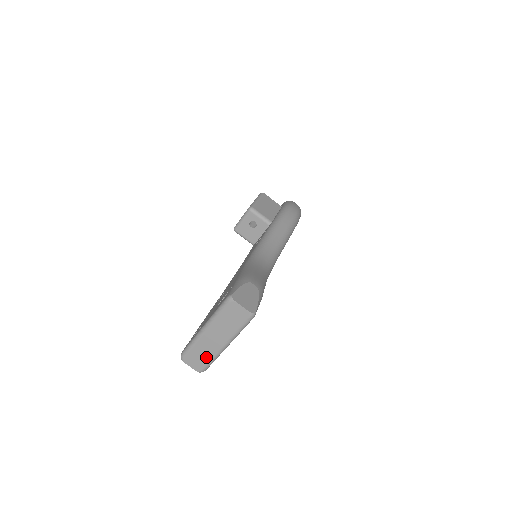
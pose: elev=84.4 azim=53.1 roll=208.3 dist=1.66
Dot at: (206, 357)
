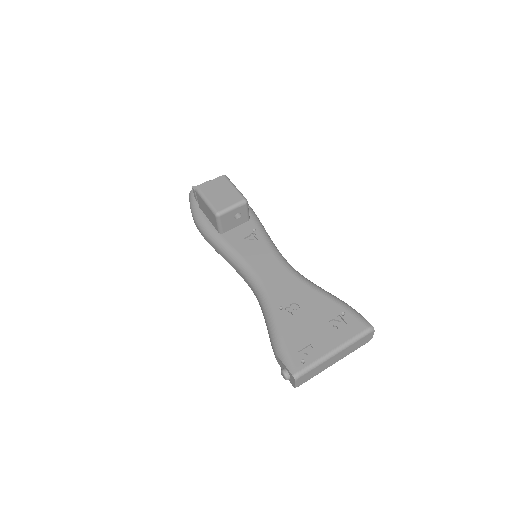
Dot at: (315, 374)
